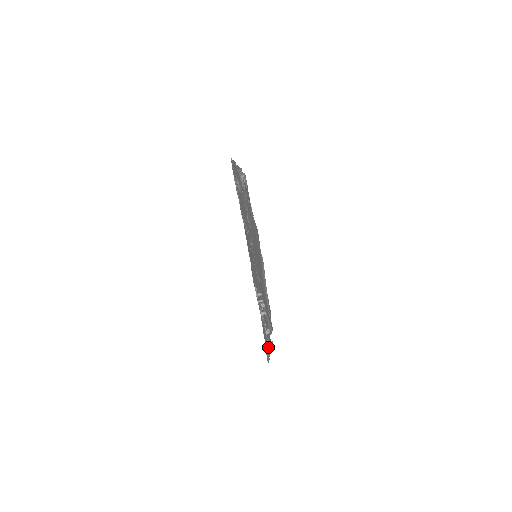
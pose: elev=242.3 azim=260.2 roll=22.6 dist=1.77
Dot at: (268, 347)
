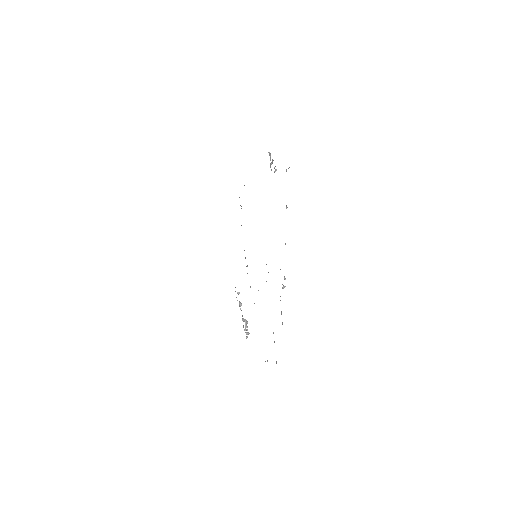
Dot at: occluded
